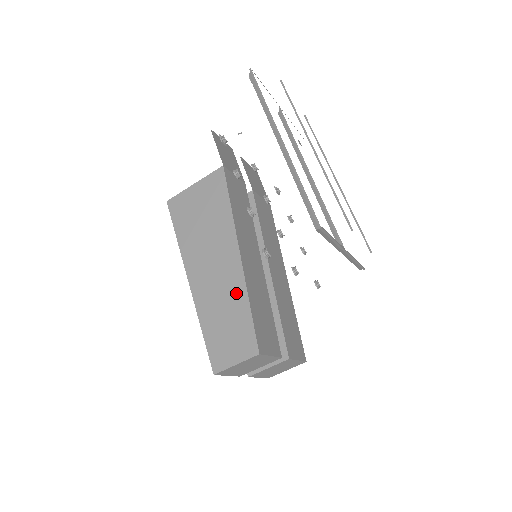
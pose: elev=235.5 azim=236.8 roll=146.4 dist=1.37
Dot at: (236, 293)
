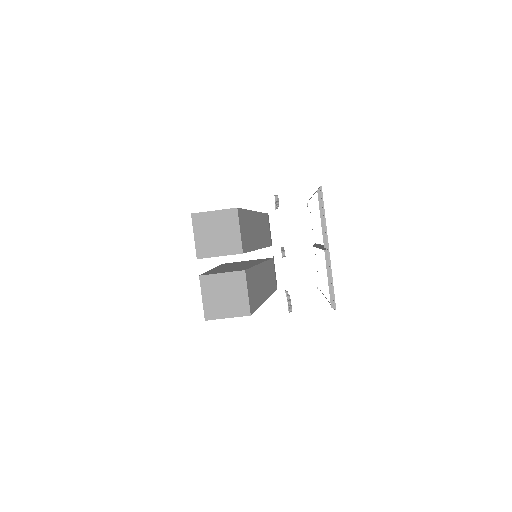
Dot at: occluded
